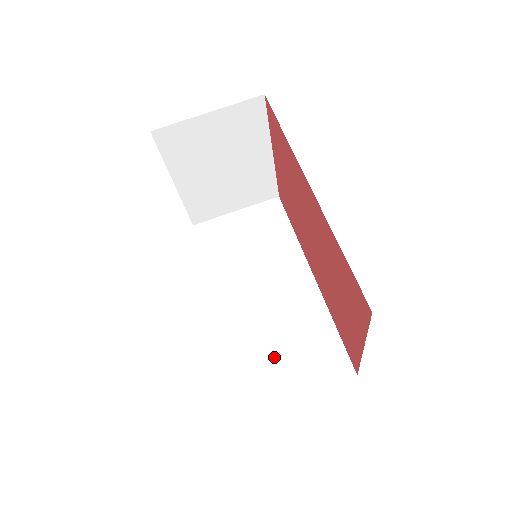
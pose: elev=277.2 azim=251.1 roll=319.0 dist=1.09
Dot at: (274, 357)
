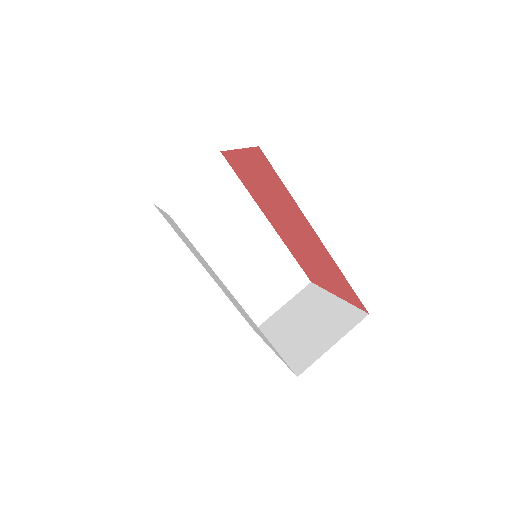
Dot at: (259, 290)
